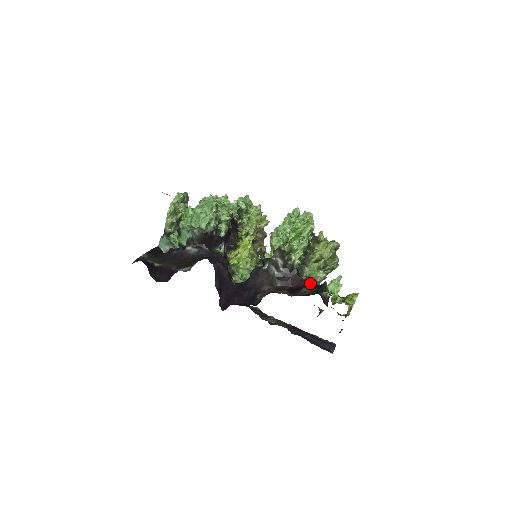
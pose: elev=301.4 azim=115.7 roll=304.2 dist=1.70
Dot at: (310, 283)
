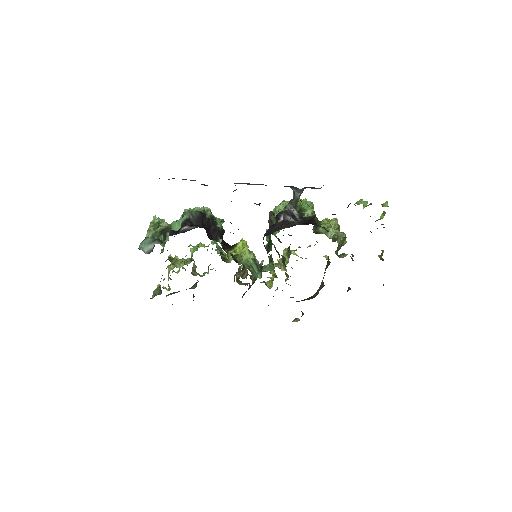
Dot at: occluded
